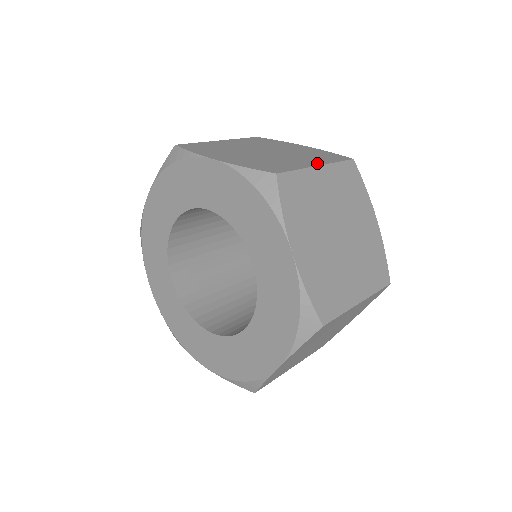
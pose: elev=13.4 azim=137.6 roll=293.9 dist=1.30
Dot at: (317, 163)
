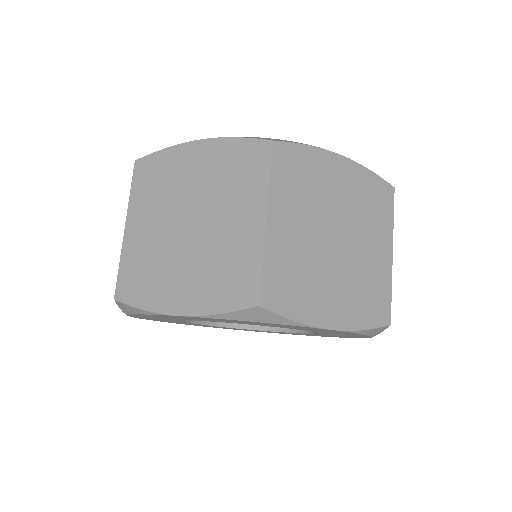
Dot at: occluded
